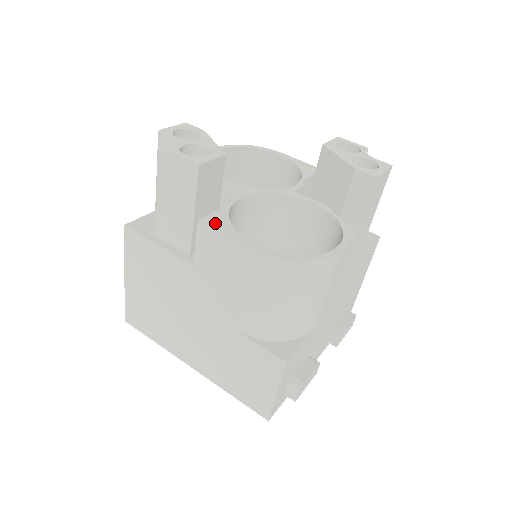
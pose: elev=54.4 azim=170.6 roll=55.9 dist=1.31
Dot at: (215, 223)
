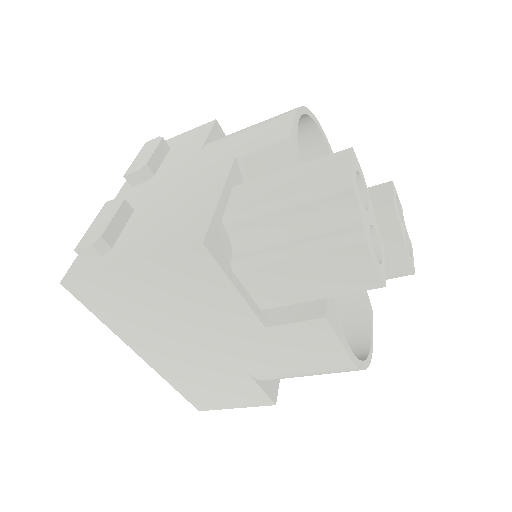
Dot at: (333, 318)
